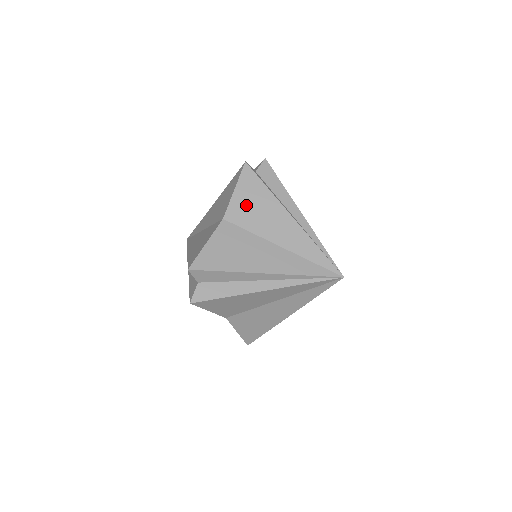
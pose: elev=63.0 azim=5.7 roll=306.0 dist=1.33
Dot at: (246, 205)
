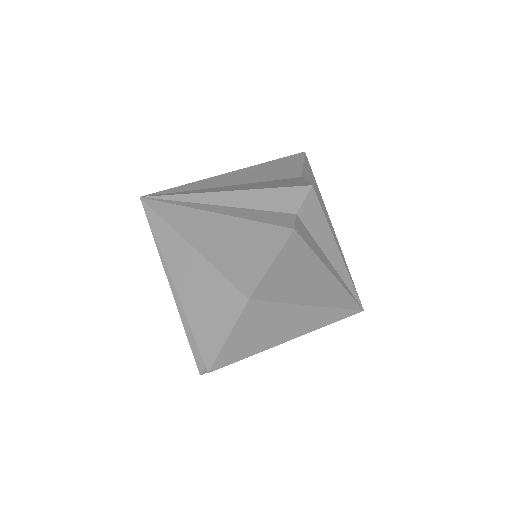
Dot at: (282, 279)
